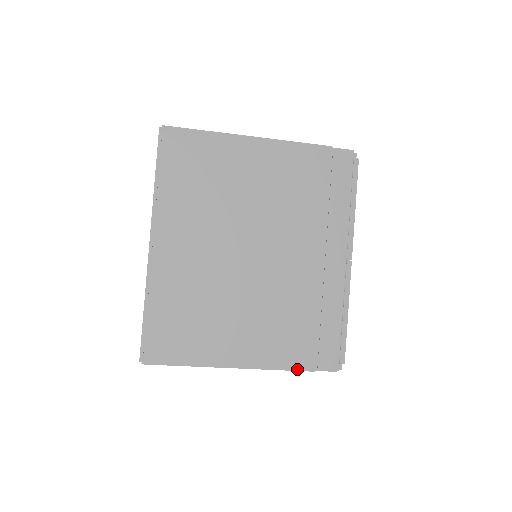
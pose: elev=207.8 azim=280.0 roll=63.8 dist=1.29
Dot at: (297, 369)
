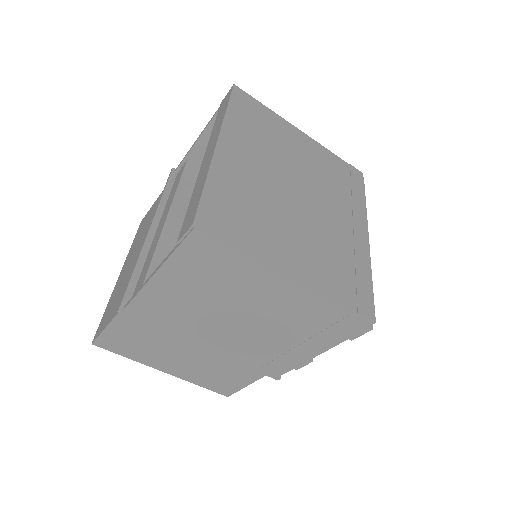
Dot at: (339, 305)
